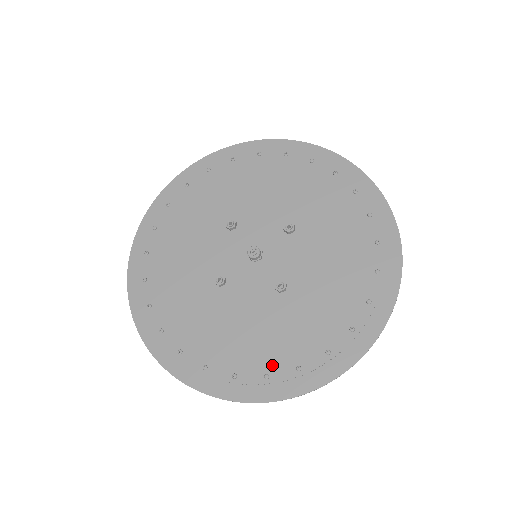
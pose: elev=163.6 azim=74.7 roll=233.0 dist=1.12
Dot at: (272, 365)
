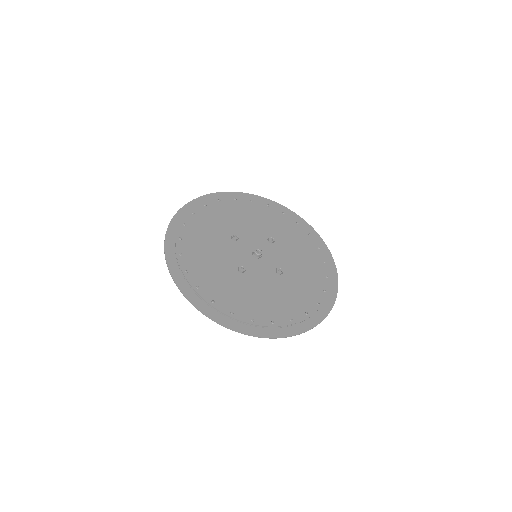
Dot at: (292, 314)
